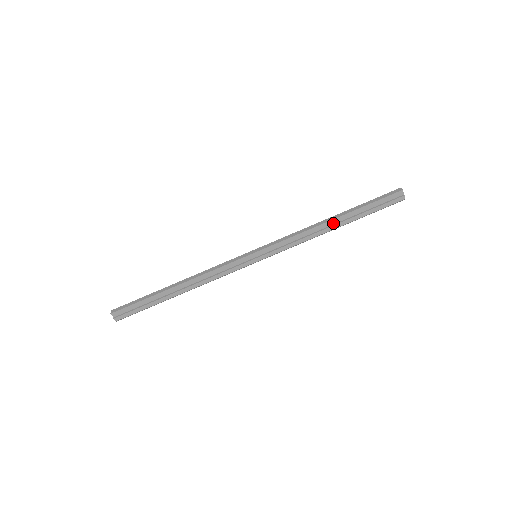
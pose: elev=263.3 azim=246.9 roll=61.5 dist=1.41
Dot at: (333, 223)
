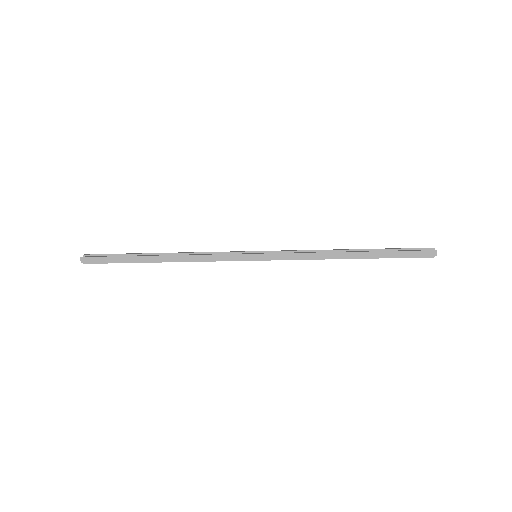
Dot at: (350, 257)
